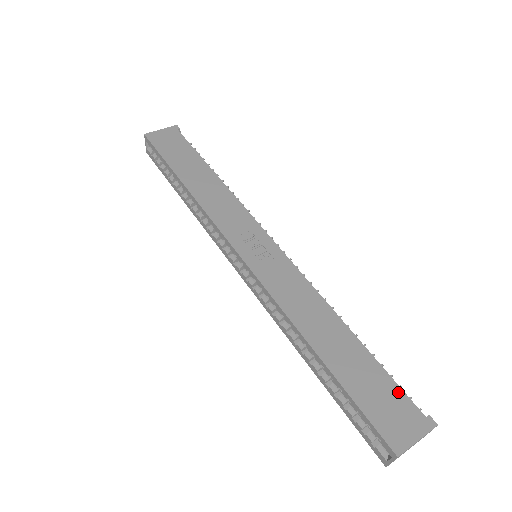
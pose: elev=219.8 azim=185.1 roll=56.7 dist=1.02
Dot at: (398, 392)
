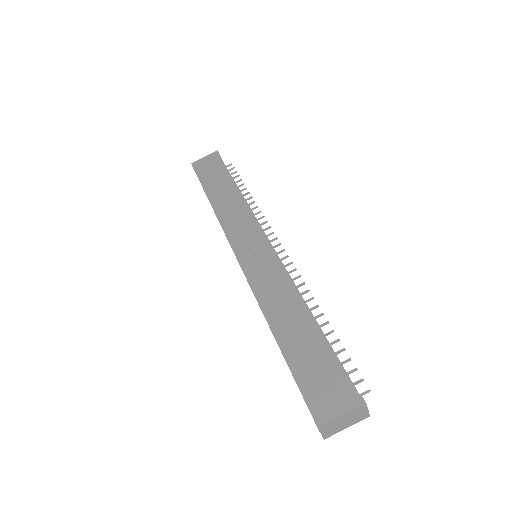
Dot at: (337, 372)
